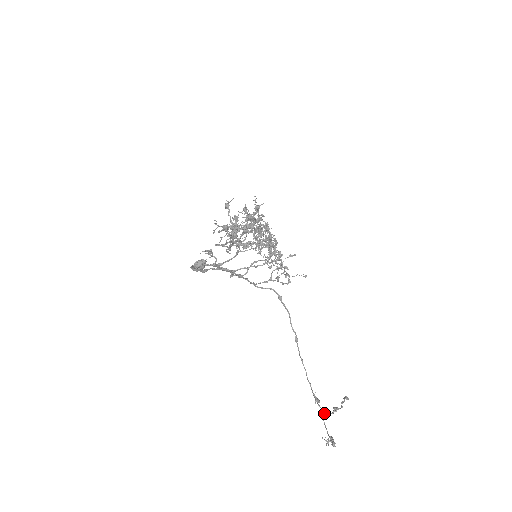
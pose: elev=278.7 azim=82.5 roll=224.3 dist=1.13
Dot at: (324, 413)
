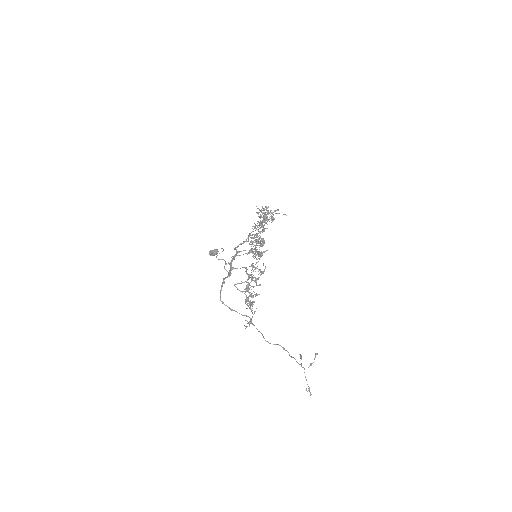
Dot at: occluded
